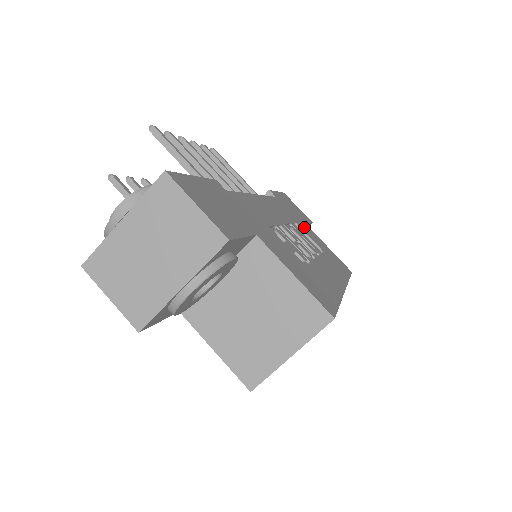
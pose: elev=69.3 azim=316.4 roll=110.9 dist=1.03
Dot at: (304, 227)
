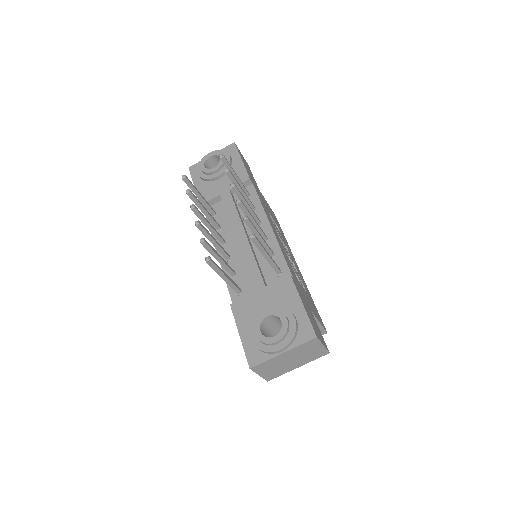
Dot at: (265, 203)
